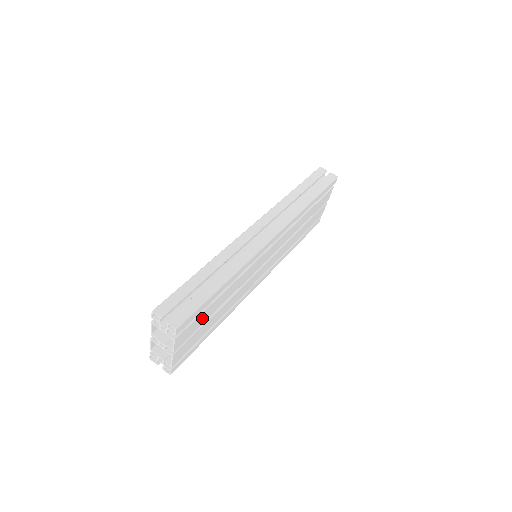
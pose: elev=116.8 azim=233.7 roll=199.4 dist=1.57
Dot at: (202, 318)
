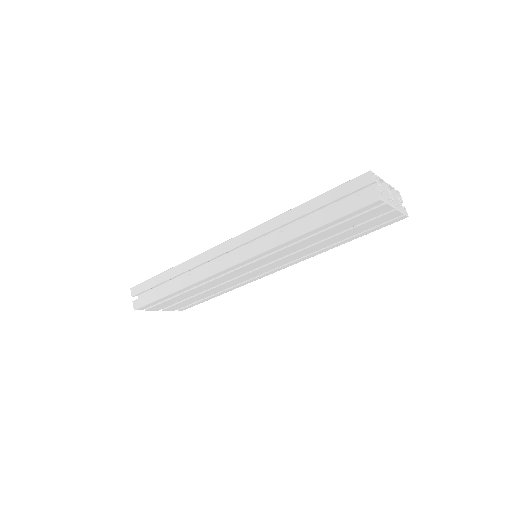
Dot at: (174, 300)
